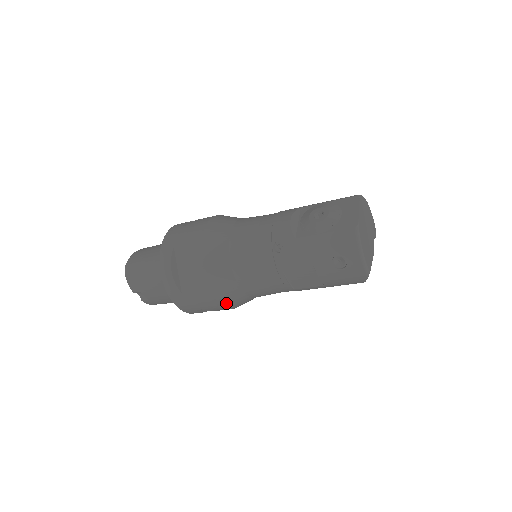
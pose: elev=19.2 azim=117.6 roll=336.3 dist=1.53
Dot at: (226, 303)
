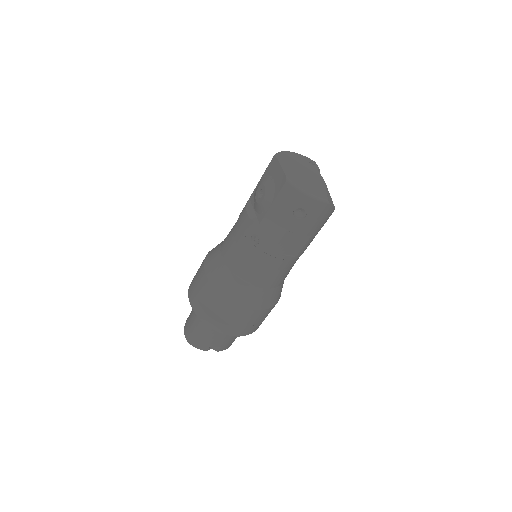
Dot at: (264, 306)
